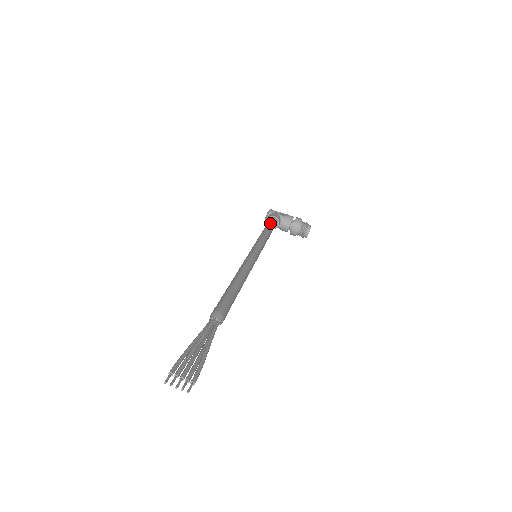
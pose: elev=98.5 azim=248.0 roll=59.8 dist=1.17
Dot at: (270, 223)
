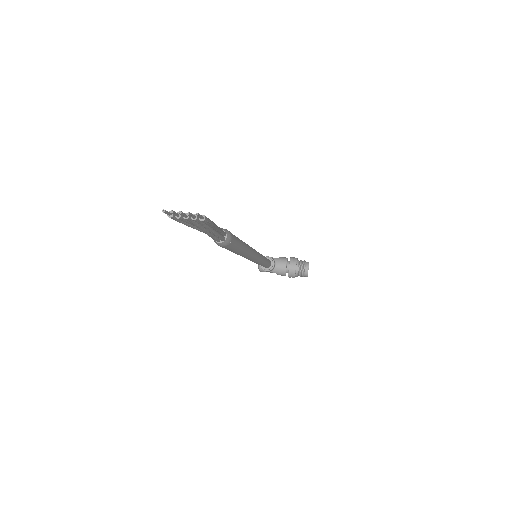
Dot at: occluded
